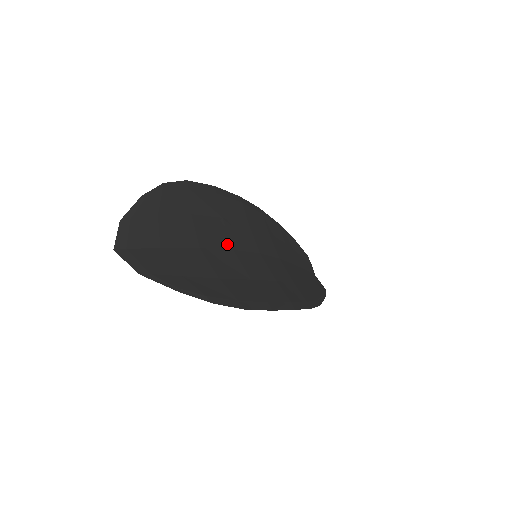
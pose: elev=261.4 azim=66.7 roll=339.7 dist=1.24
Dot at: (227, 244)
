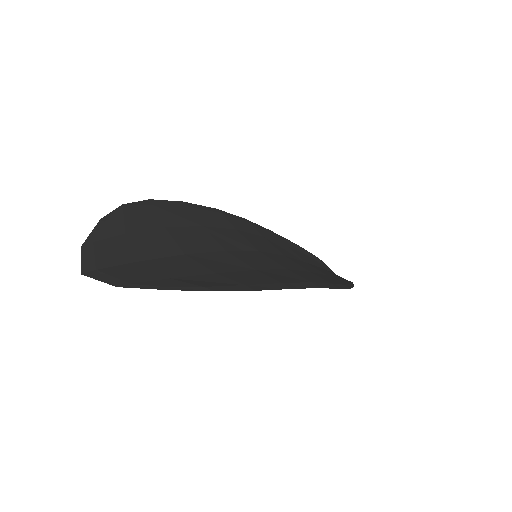
Dot at: (216, 247)
